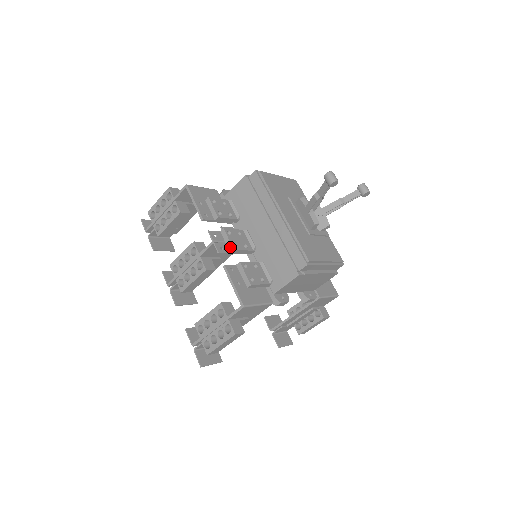
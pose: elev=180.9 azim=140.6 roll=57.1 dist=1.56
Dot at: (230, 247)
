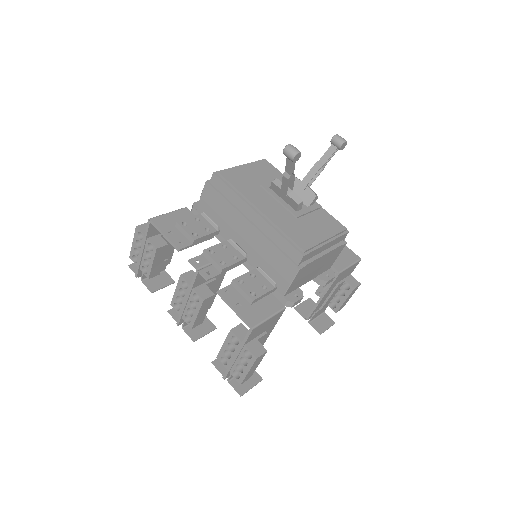
Dot at: (218, 267)
